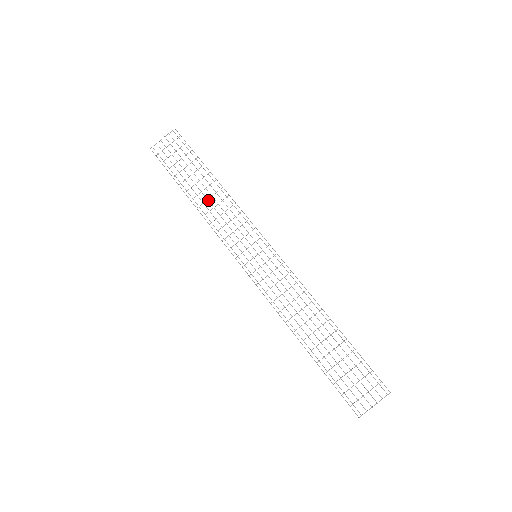
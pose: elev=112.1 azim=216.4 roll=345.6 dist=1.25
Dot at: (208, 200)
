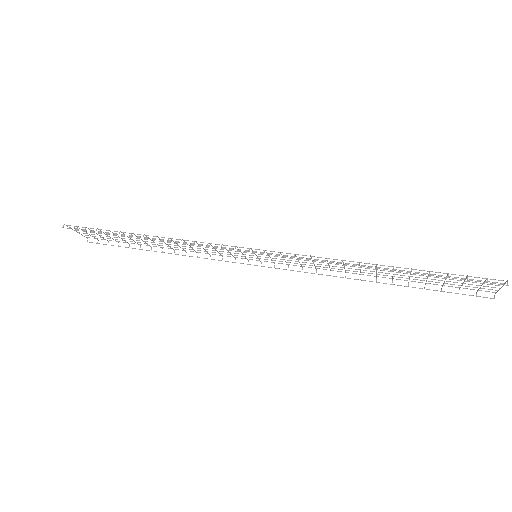
Dot at: occluded
